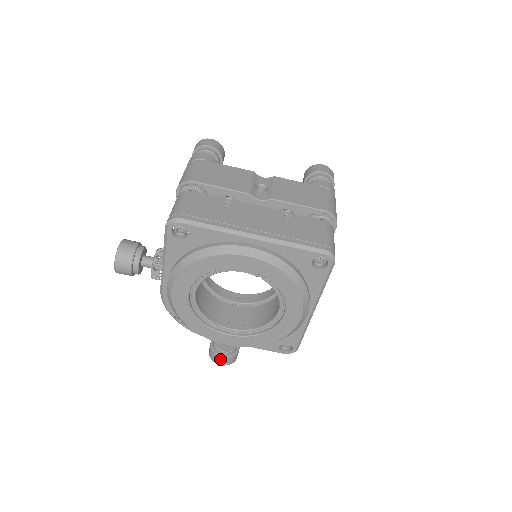
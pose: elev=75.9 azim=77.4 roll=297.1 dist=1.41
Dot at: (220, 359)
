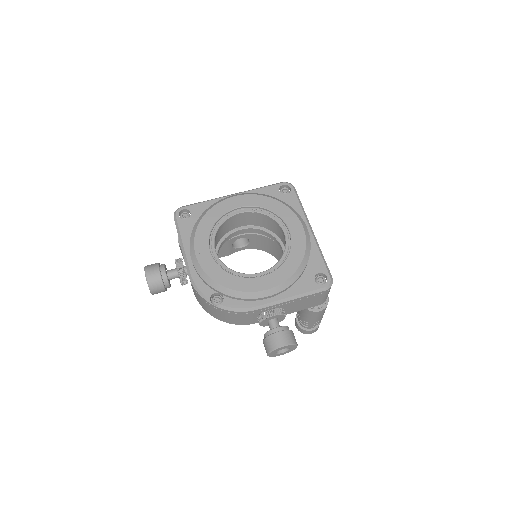
Dot at: (278, 337)
